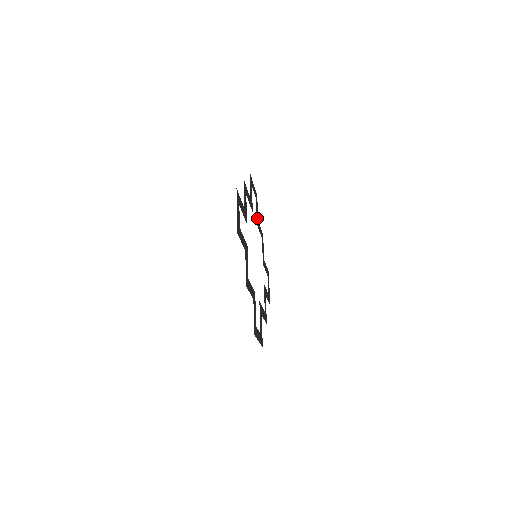
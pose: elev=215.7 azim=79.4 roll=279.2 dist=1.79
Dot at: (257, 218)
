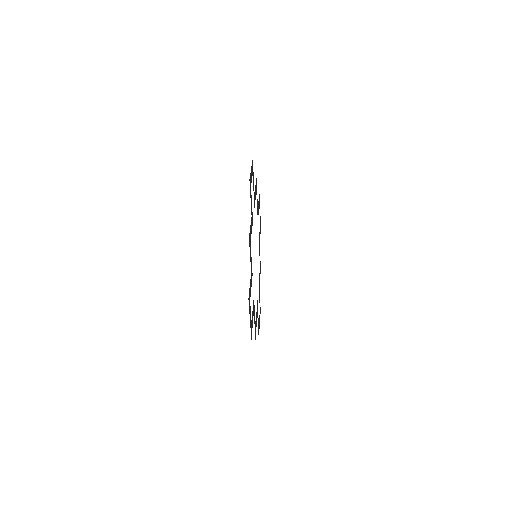
Dot at: (254, 194)
